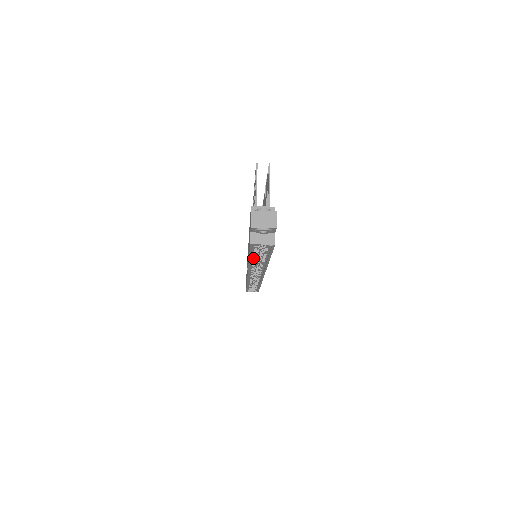
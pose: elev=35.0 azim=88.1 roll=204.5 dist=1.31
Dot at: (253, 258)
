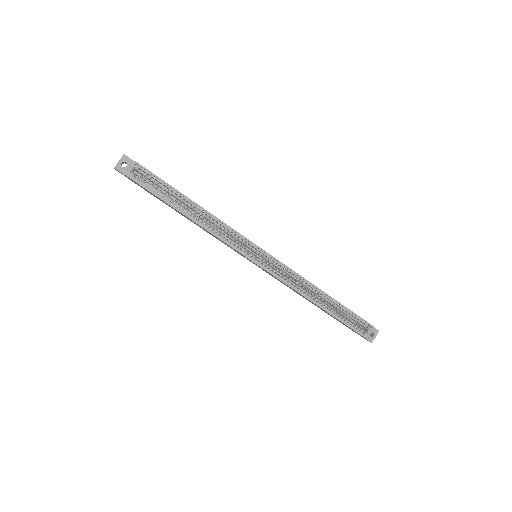
Dot at: (183, 211)
